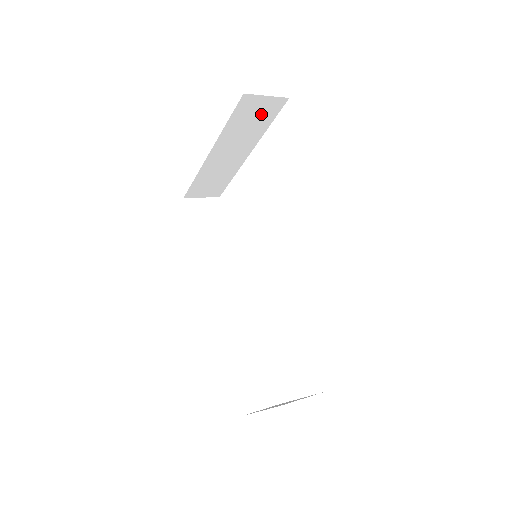
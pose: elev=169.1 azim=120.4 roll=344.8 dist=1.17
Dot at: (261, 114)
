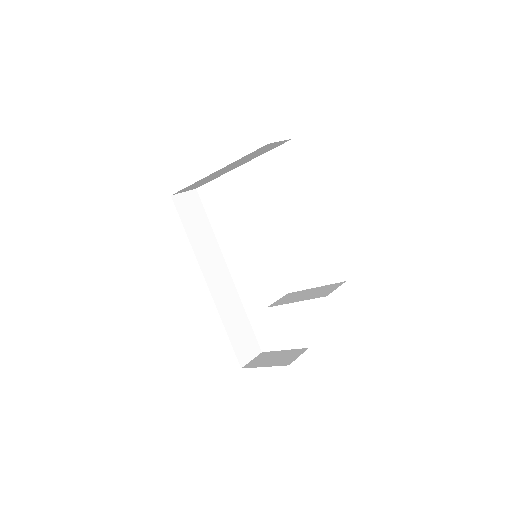
Dot at: (268, 148)
